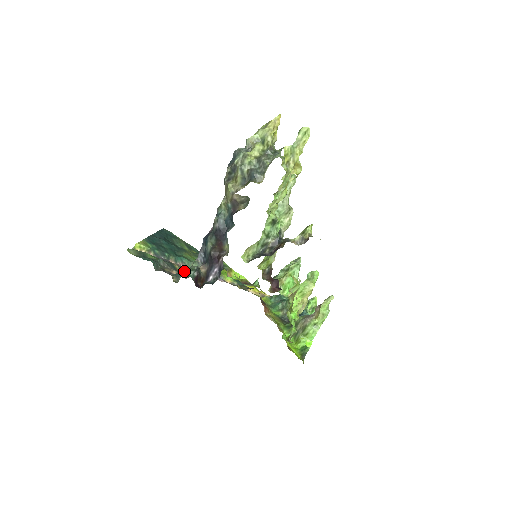
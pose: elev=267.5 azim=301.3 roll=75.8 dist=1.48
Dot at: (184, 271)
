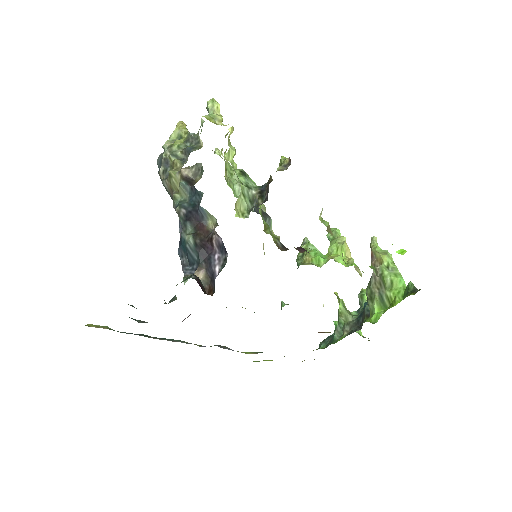
Dot at: (176, 285)
